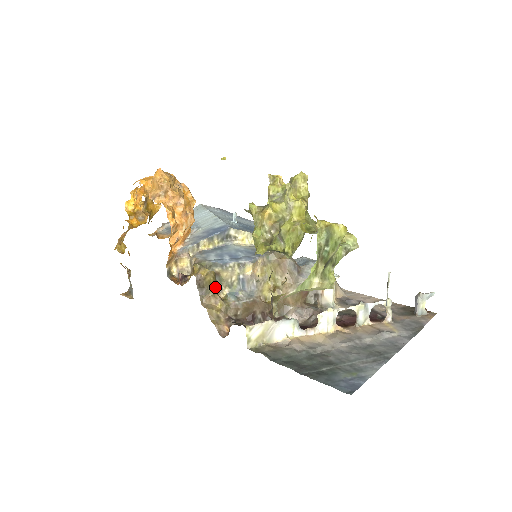
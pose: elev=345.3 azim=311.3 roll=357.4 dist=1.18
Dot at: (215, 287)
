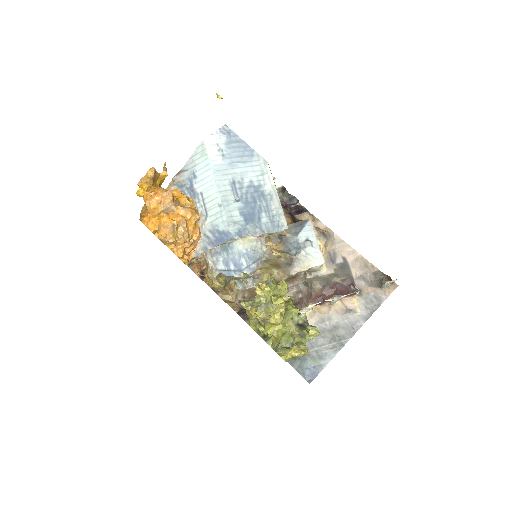
Dot at: (226, 287)
